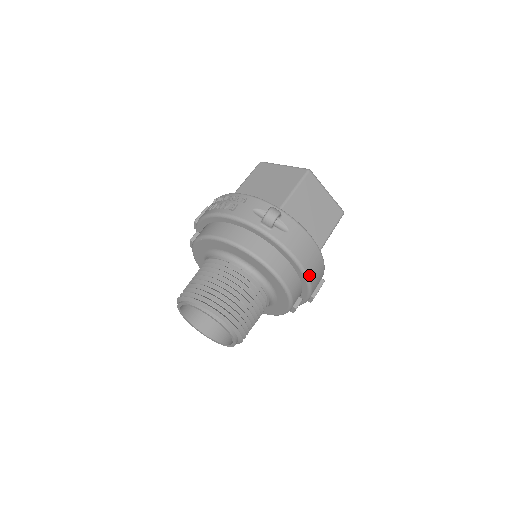
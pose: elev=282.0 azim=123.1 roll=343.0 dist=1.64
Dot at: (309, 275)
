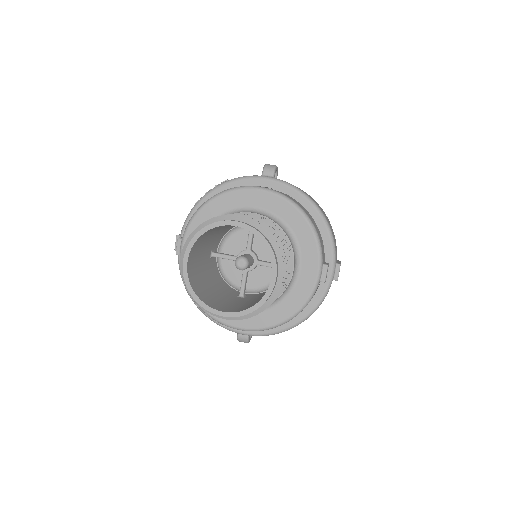
Dot at: (327, 221)
